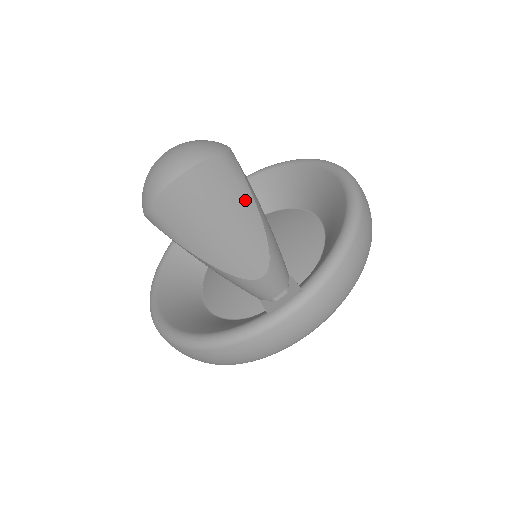
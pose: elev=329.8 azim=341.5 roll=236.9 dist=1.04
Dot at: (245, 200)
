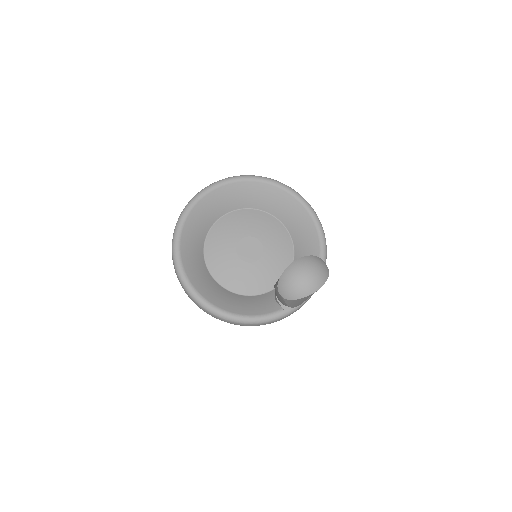
Dot at: occluded
